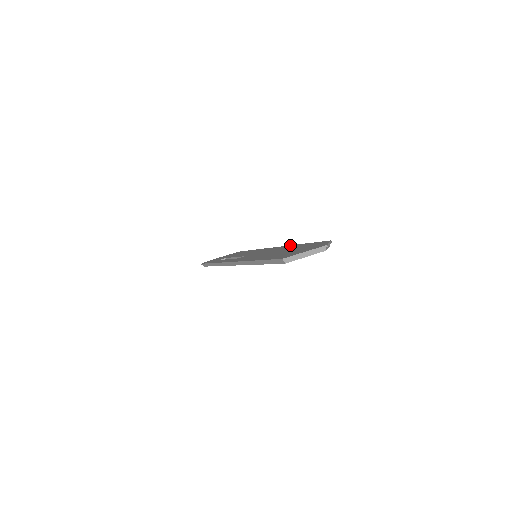
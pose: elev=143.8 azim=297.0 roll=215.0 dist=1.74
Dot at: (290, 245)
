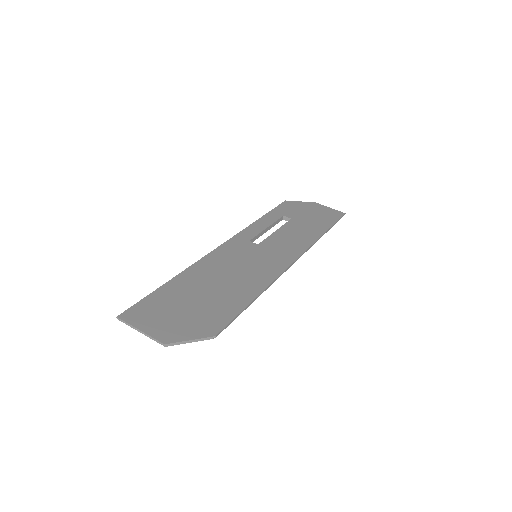
Dot at: (271, 280)
